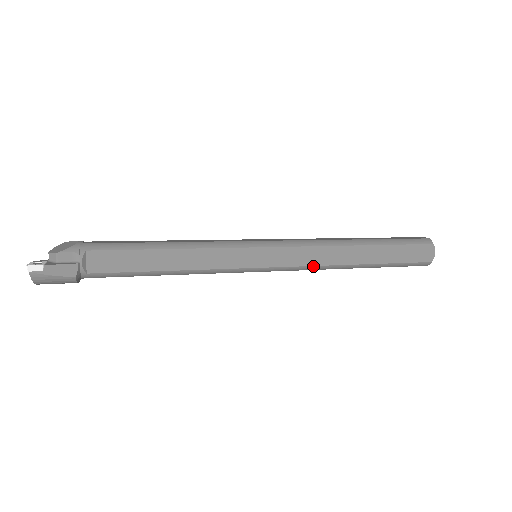
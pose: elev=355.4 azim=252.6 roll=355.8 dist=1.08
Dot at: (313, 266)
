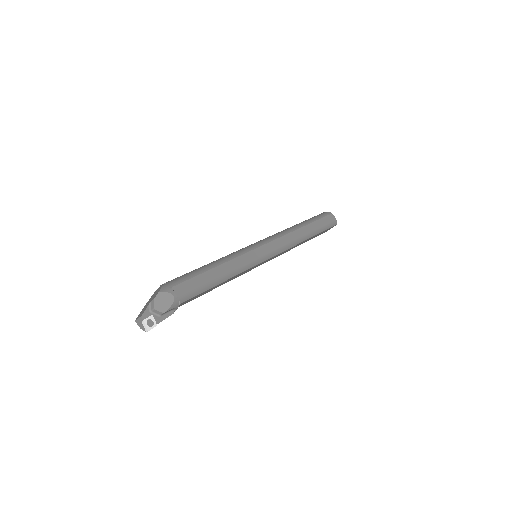
Dot at: occluded
